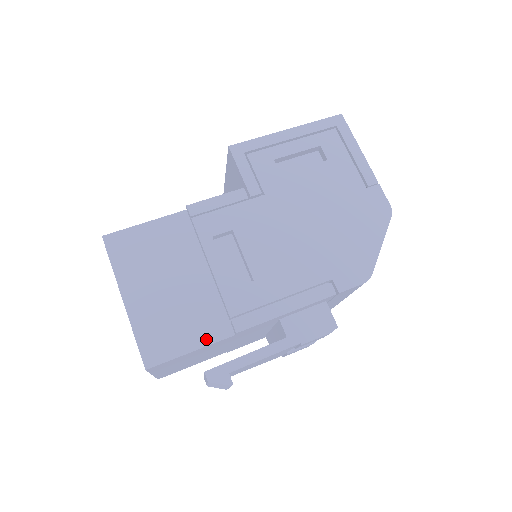
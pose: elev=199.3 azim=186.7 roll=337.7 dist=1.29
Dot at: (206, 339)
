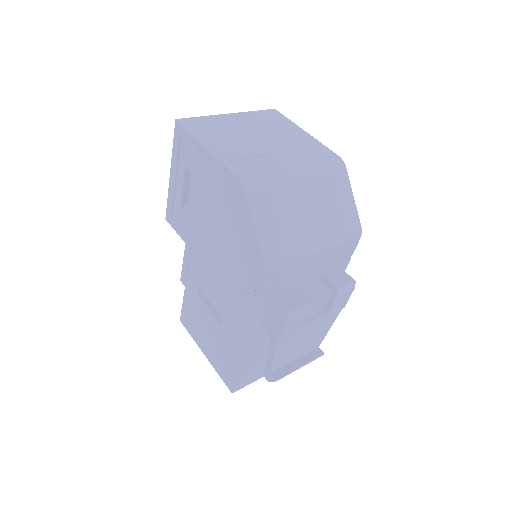
Dot at: (238, 363)
